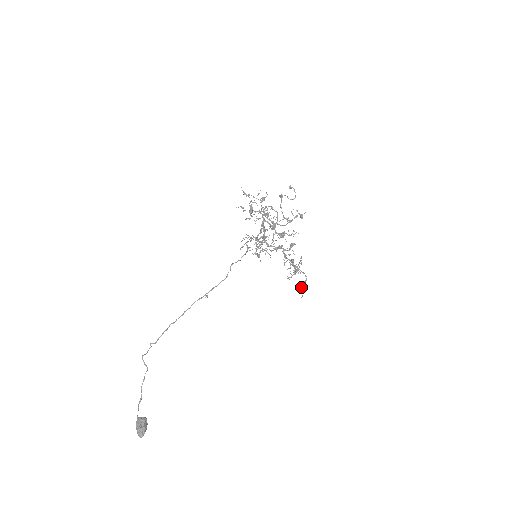
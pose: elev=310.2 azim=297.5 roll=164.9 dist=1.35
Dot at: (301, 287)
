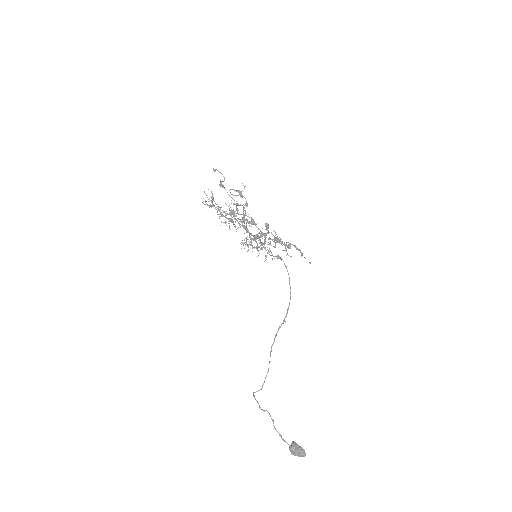
Dot at: (301, 256)
